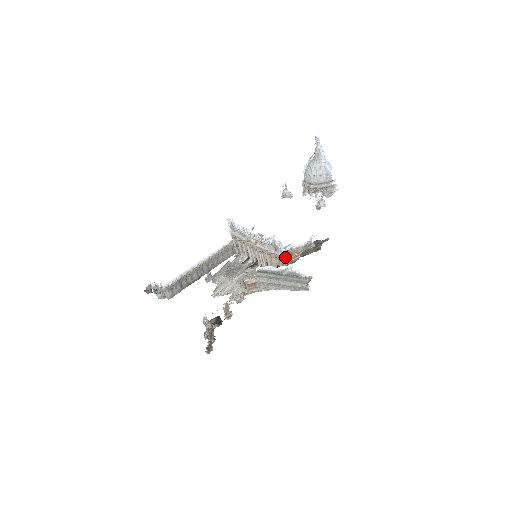
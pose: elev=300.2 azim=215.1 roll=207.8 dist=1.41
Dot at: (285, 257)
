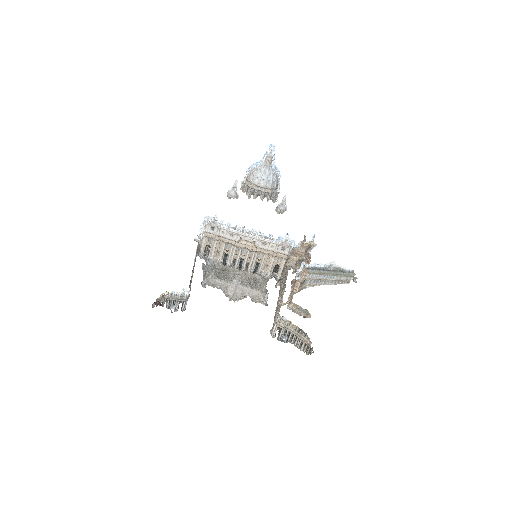
Dot at: (289, 256)
